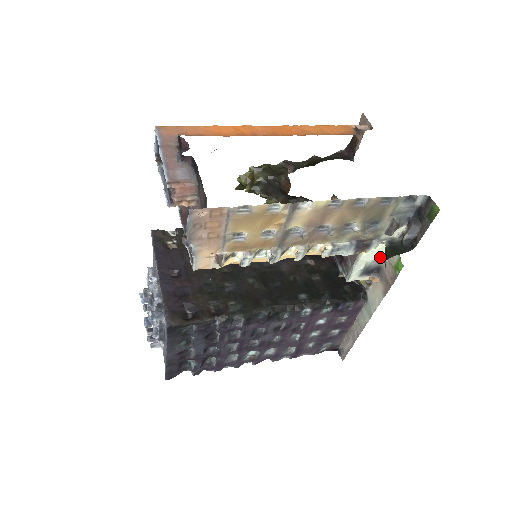
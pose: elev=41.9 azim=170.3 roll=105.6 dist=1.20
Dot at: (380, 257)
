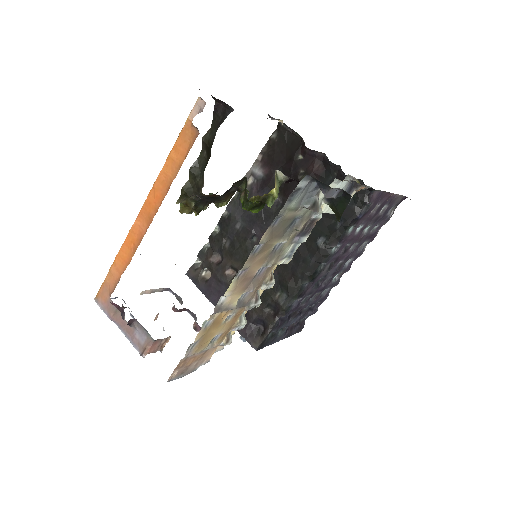
Dot at: (341, 188)
